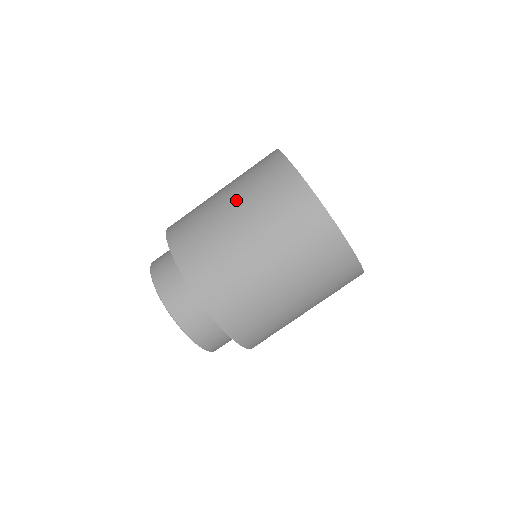
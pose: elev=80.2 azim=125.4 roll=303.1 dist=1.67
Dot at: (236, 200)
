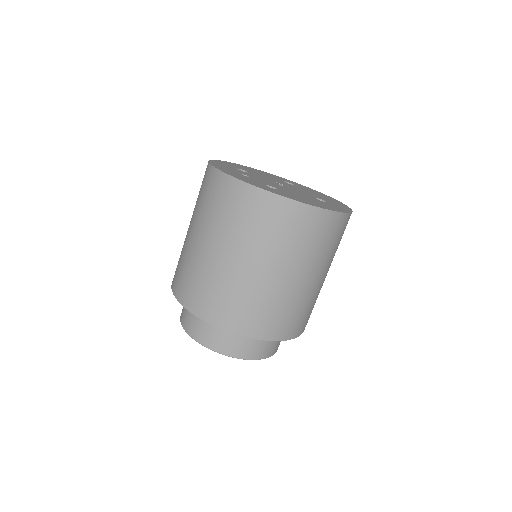
Dot at: (200, 230)
